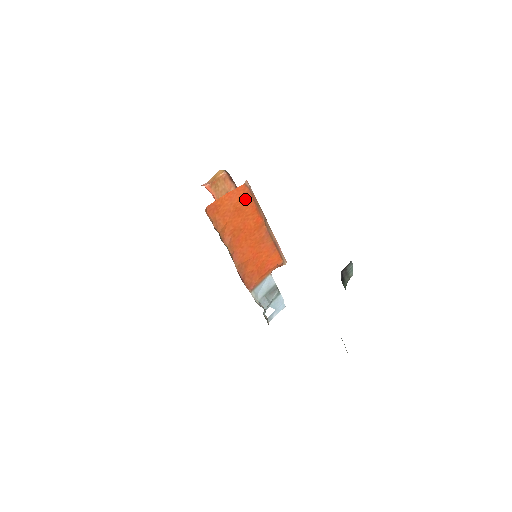
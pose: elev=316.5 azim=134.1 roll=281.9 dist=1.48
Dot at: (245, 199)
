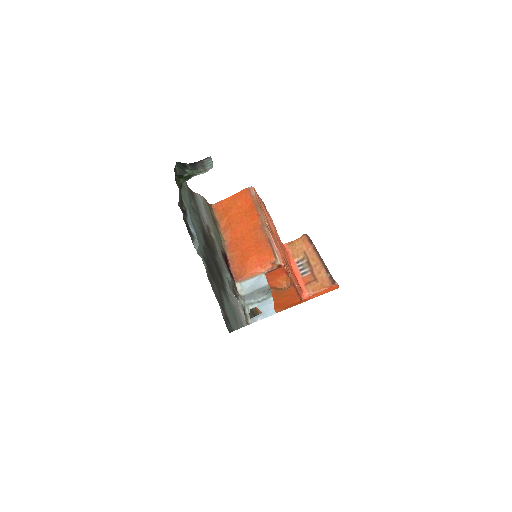
Dot at: (246, 199)
